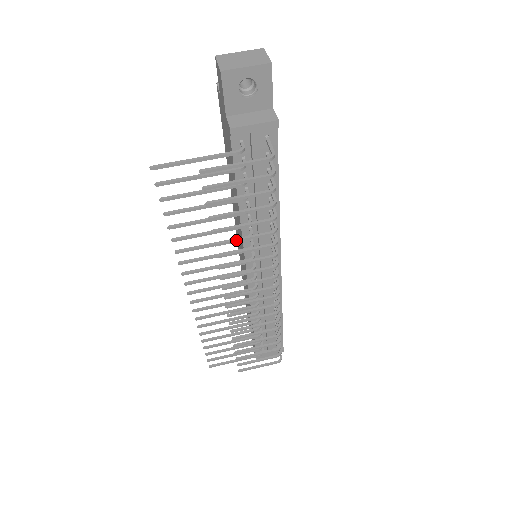
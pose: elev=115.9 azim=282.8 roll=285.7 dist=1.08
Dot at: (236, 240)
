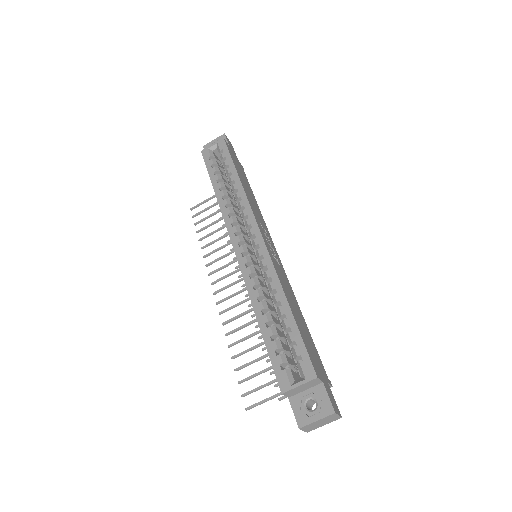
Dot at: occluded
